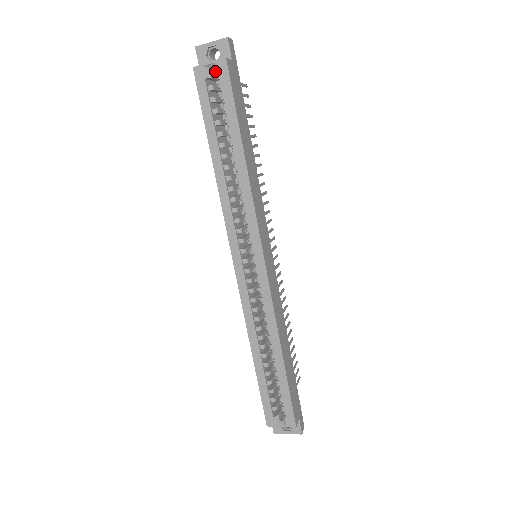
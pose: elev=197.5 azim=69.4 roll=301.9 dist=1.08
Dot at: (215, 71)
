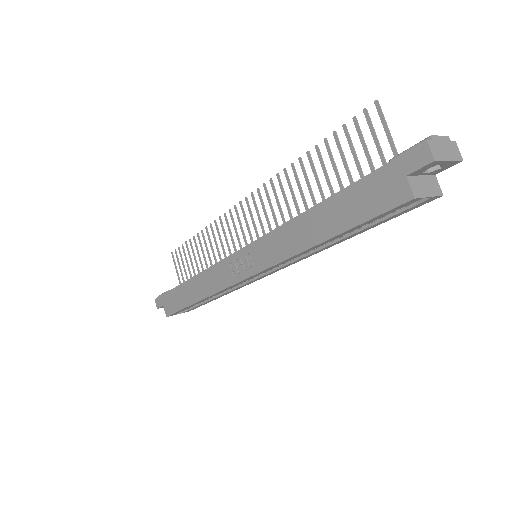
Dot at: (421, 199)
